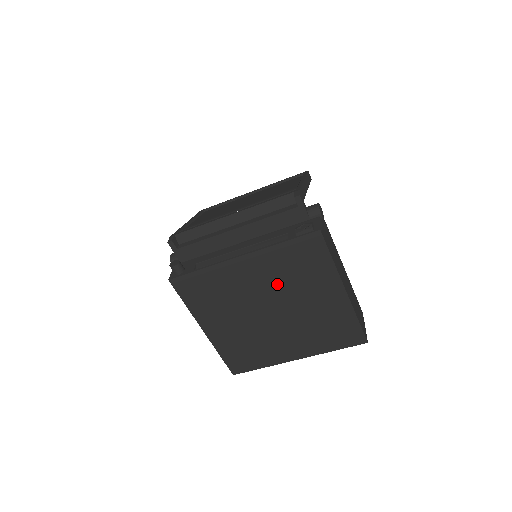
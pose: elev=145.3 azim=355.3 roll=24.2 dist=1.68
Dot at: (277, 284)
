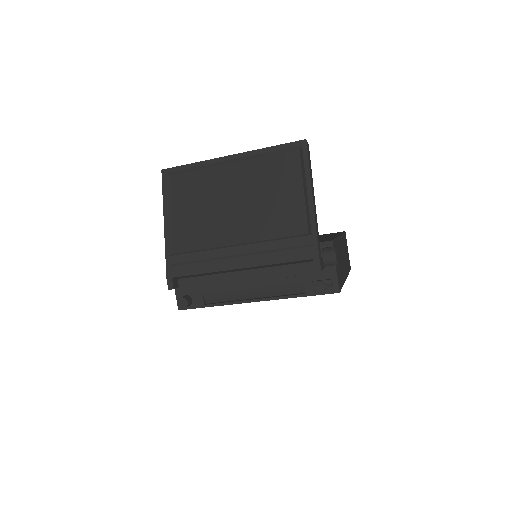
Dot at: occluded
